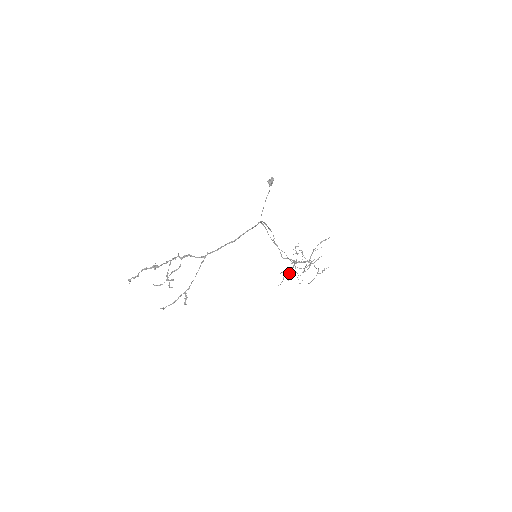
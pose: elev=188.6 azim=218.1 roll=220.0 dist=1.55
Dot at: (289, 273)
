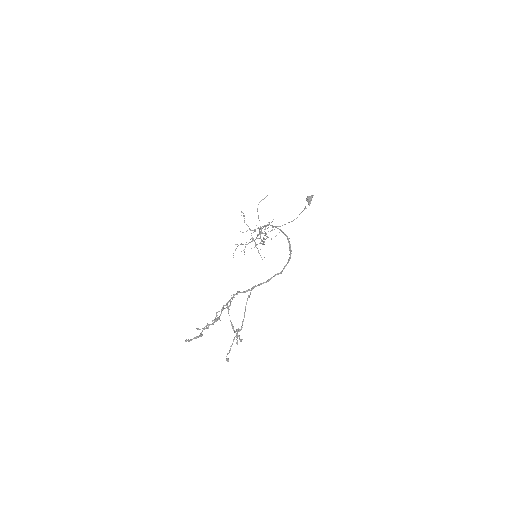
Dot at: occluded
